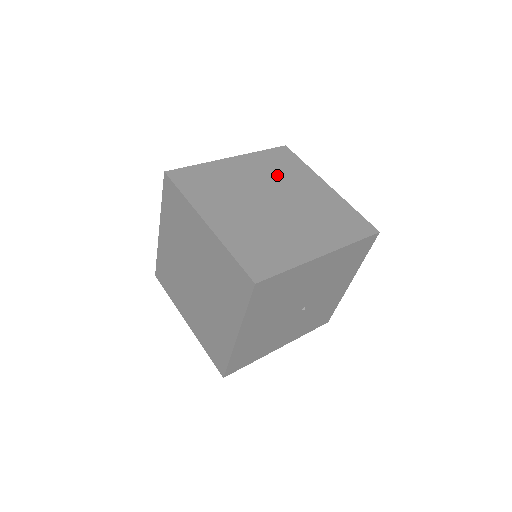
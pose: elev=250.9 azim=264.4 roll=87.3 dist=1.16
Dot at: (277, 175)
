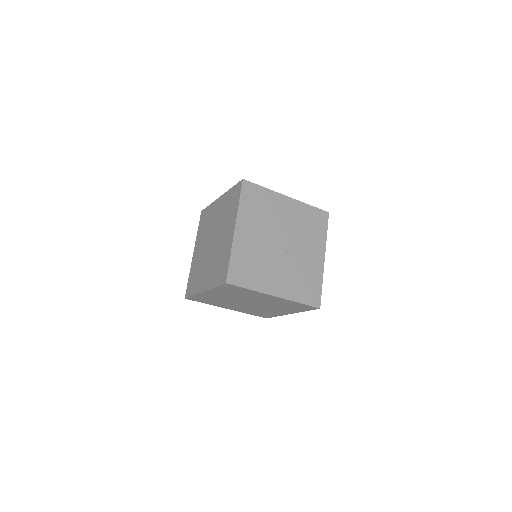
Dot at: occluded
